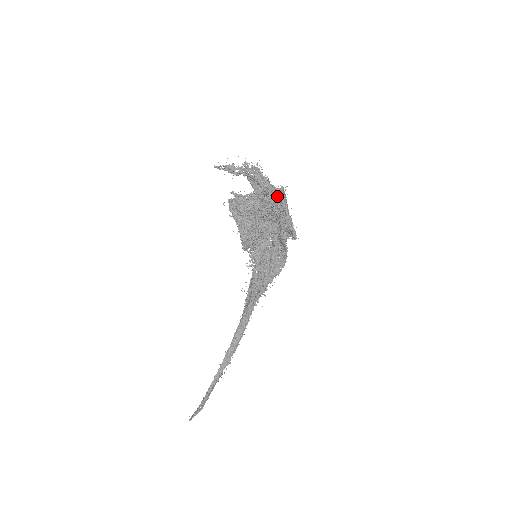
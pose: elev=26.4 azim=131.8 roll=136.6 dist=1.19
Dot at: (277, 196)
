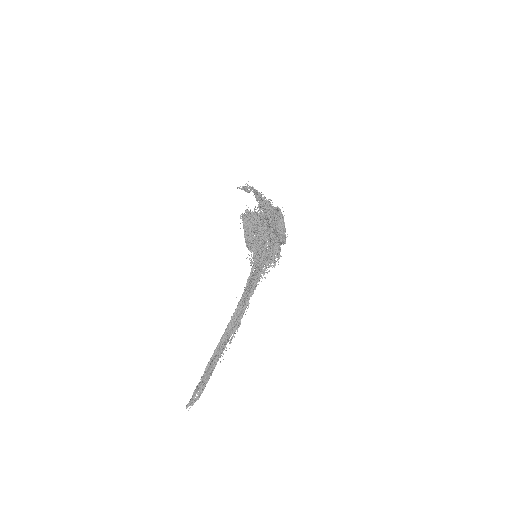
Dot at: (272, 209)
